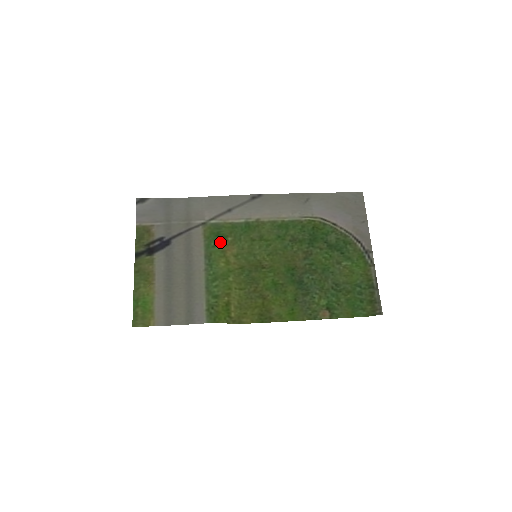
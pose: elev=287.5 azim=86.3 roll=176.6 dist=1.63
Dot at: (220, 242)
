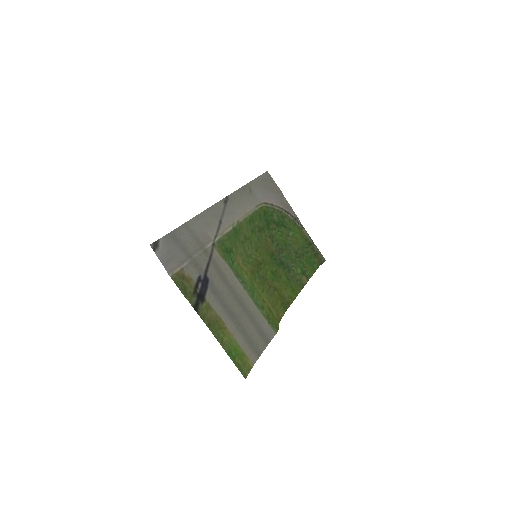
Dot at: (232, 257)
